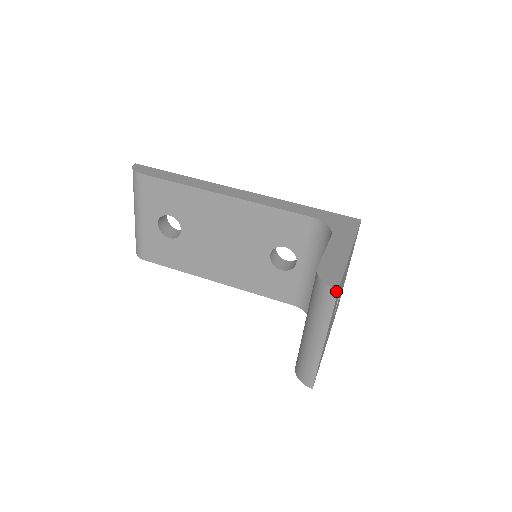
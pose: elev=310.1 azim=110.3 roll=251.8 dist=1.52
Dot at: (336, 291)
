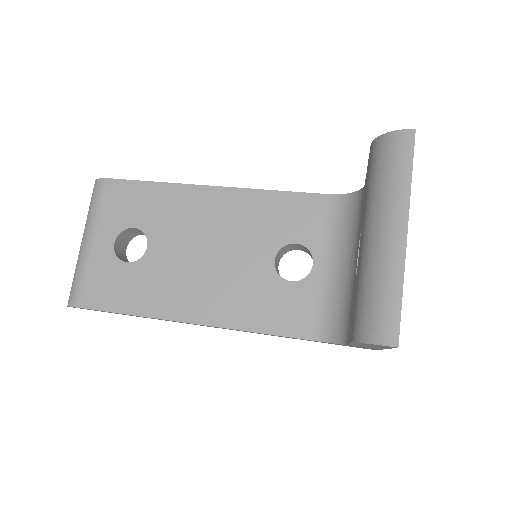
Dot at: (412, 133)
